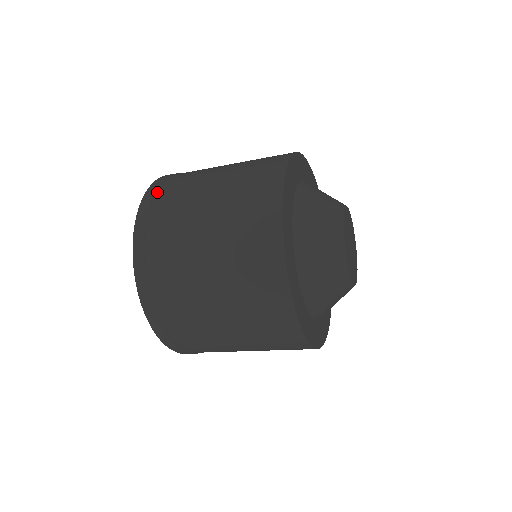
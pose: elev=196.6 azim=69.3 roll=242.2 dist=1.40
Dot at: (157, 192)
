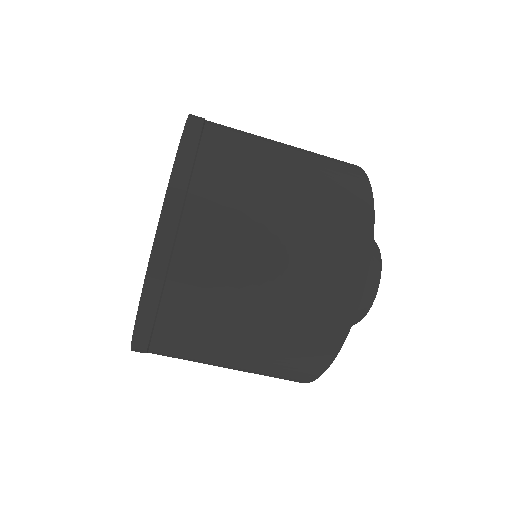
Dot at: occluded
